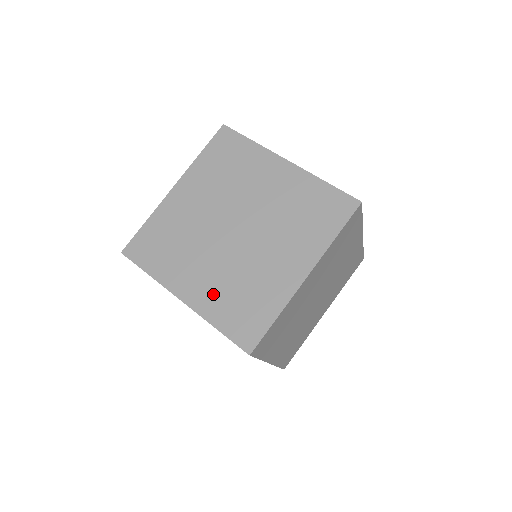
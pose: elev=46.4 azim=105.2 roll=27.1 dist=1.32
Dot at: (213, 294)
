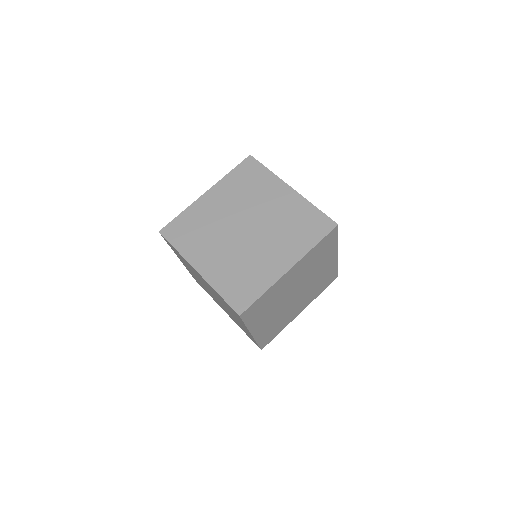
Dot at: (232, 318)
